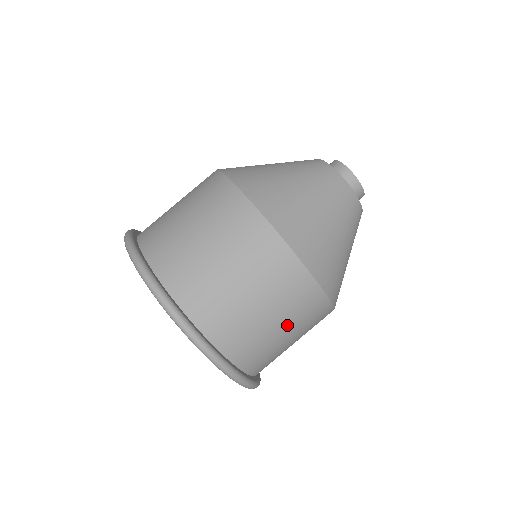
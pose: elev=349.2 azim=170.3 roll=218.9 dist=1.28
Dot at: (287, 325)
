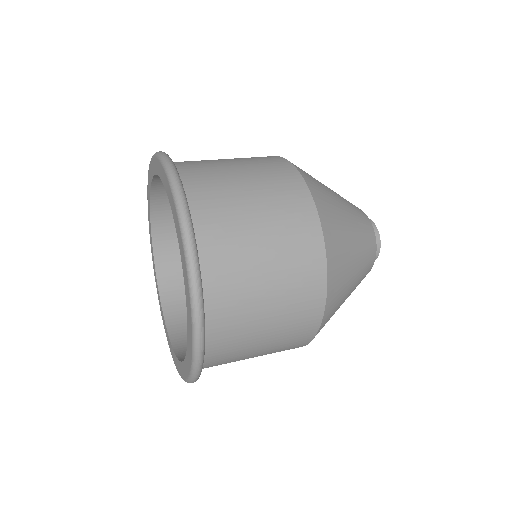
Dot at: occluded
